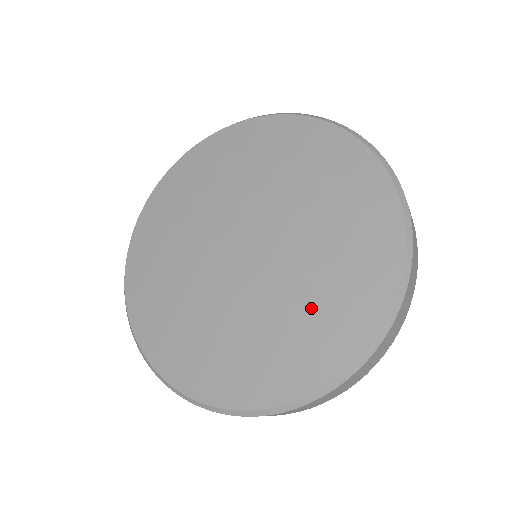
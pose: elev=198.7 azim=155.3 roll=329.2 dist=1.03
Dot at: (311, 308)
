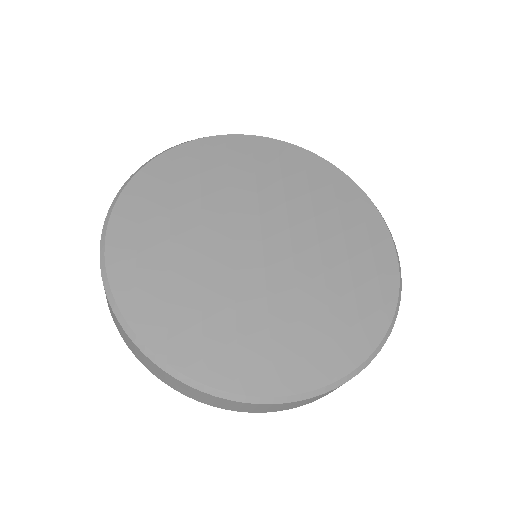
Dot at: (293, 327)
